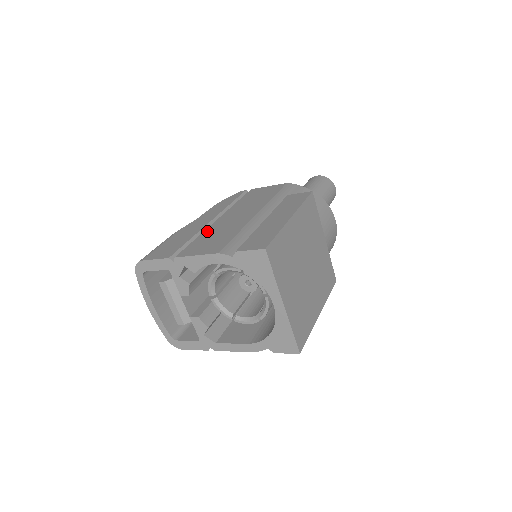
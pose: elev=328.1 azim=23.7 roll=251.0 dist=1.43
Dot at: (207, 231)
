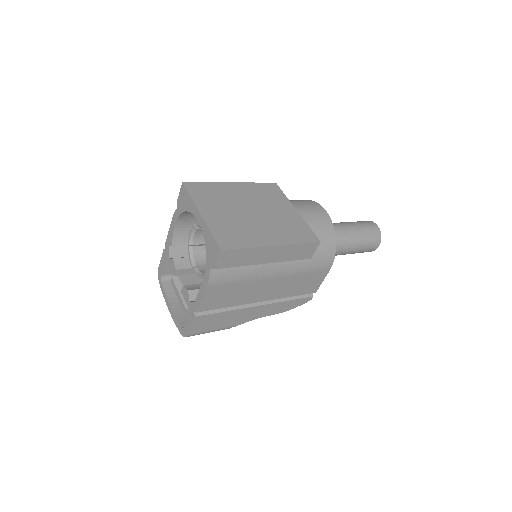
Dot at: occluded
